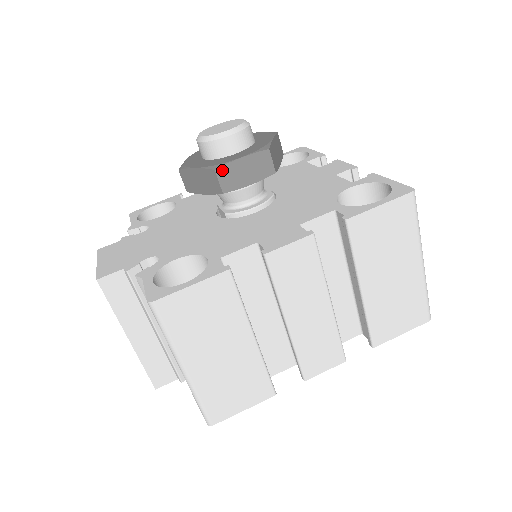
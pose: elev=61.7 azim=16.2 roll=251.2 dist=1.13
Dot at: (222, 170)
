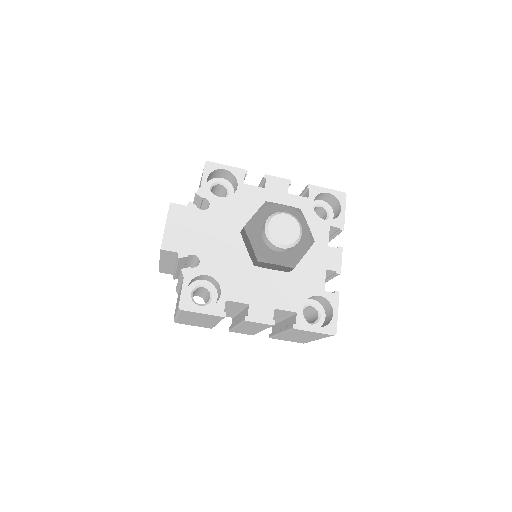
Dot at: (262, 263)
